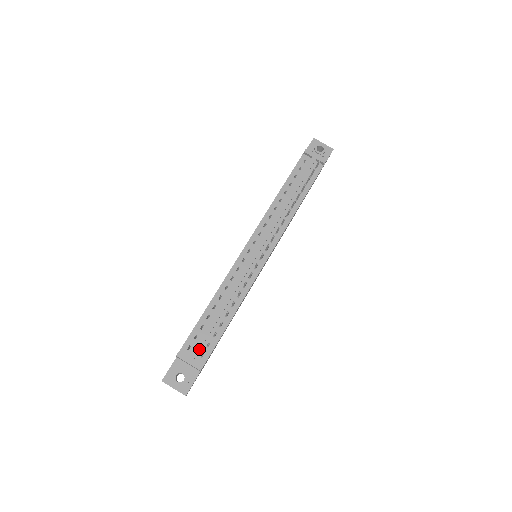
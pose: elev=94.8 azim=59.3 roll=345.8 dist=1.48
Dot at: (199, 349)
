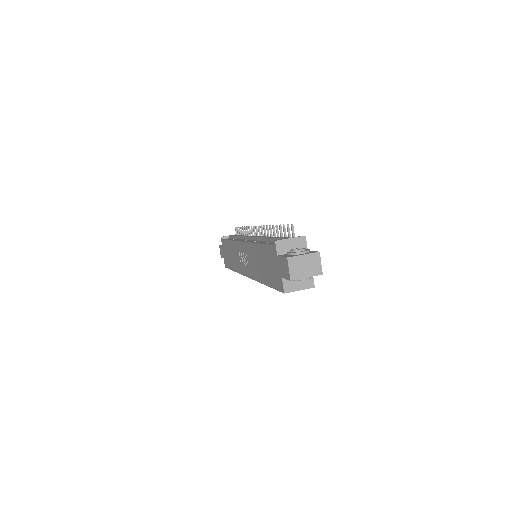
Dot at: (286, 237)
